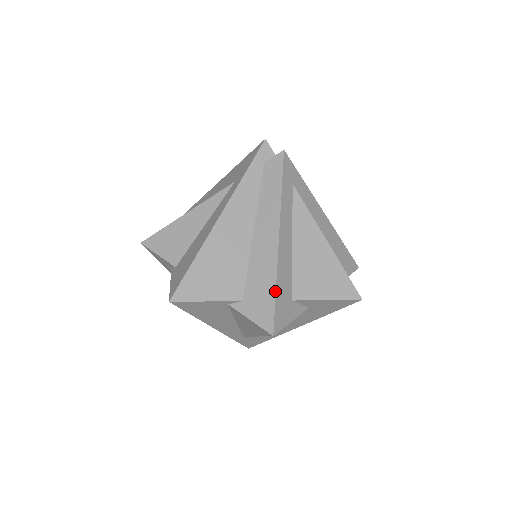
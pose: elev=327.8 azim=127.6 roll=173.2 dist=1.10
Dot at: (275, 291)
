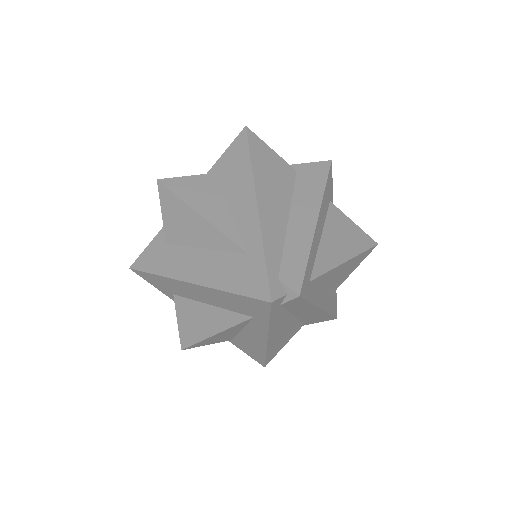
Dot at: occluded
